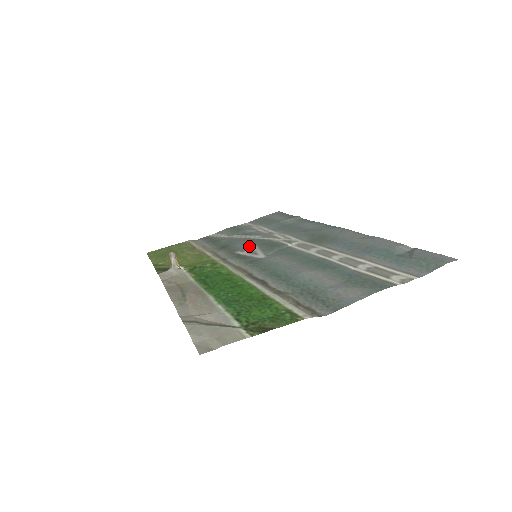
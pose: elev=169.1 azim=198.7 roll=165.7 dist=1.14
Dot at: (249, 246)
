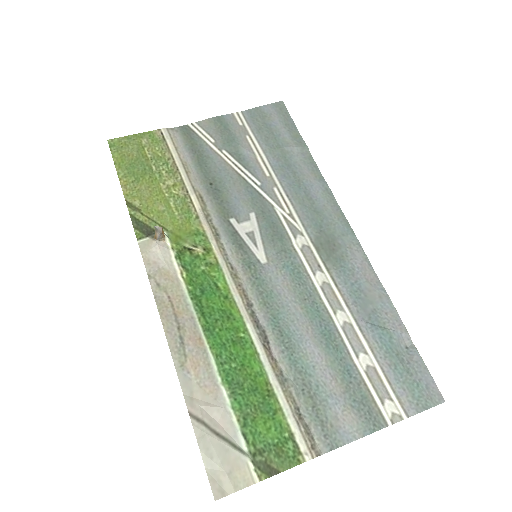
Dot at: (246, 211)
